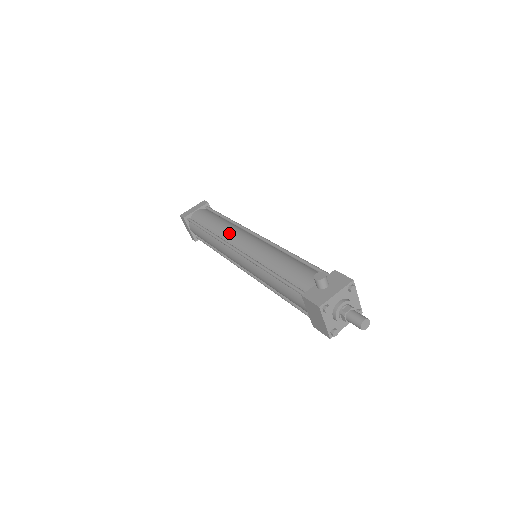
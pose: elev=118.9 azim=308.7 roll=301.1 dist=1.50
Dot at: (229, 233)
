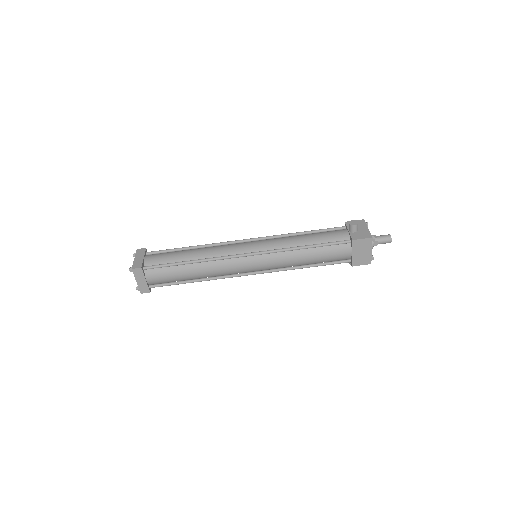
Dot at: (220, 250)
